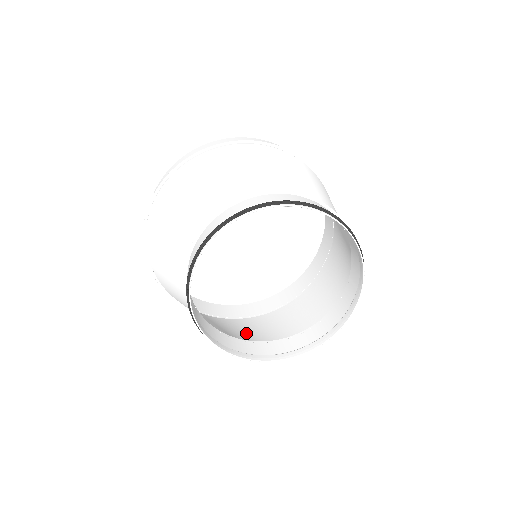
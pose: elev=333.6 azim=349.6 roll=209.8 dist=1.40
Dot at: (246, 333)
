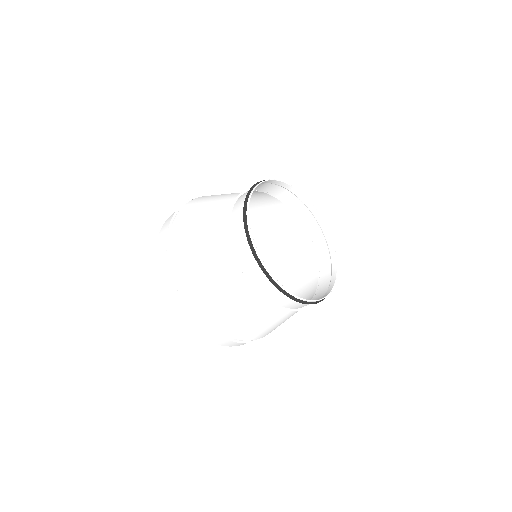
Dot at: occluded
